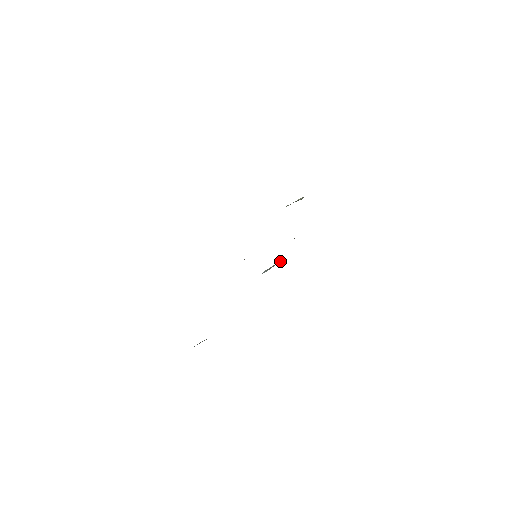
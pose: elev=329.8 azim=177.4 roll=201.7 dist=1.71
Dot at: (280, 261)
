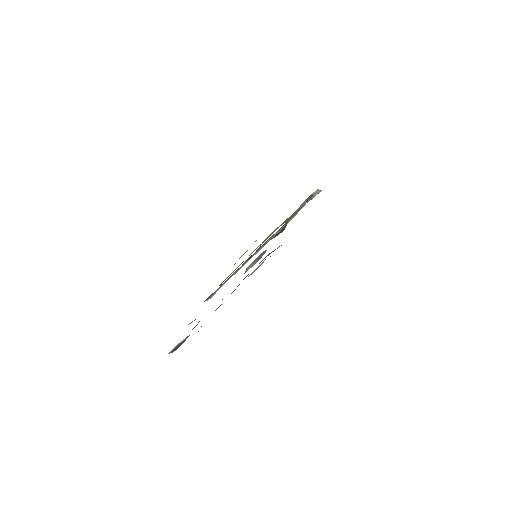
Dot at: (264, 252)
